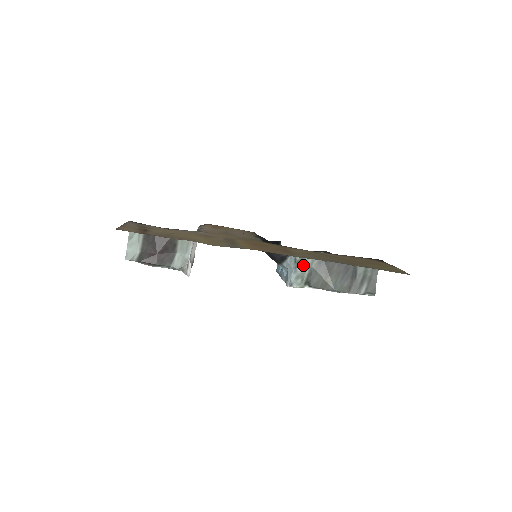
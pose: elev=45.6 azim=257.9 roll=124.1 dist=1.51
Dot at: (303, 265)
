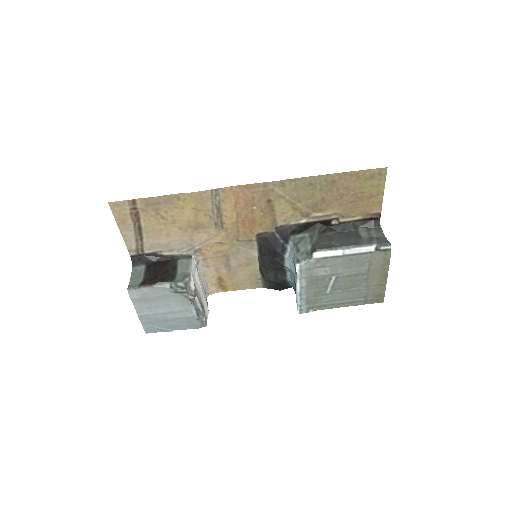
Dot at: (303, 244)
